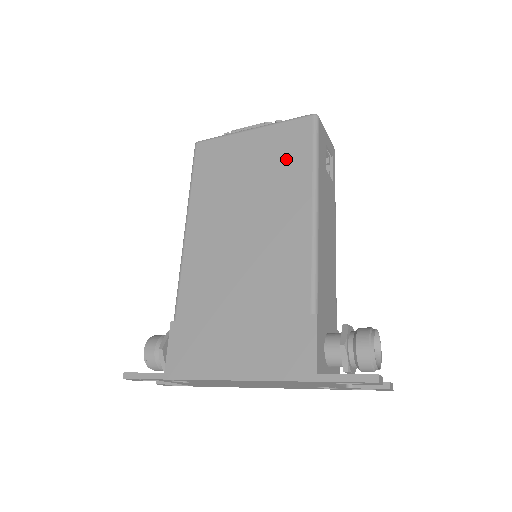
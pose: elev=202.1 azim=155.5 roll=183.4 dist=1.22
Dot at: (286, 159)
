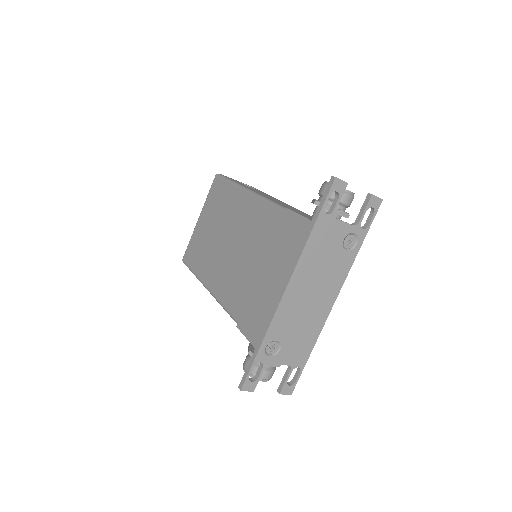
Dot at: (220, 200)
